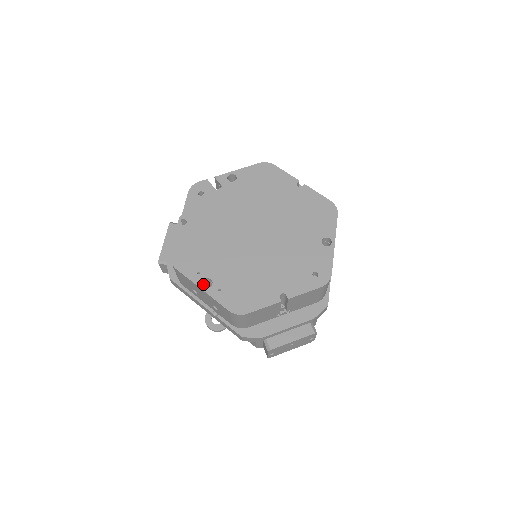
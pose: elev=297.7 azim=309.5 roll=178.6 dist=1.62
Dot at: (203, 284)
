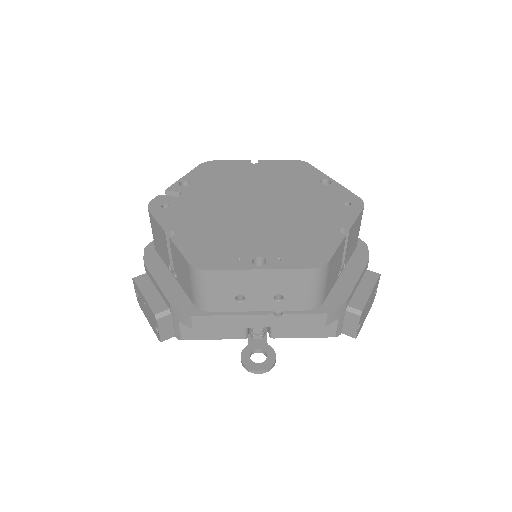
Dot at: occluded
